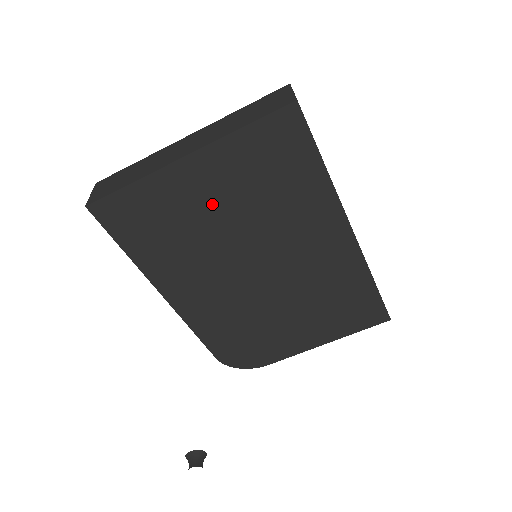
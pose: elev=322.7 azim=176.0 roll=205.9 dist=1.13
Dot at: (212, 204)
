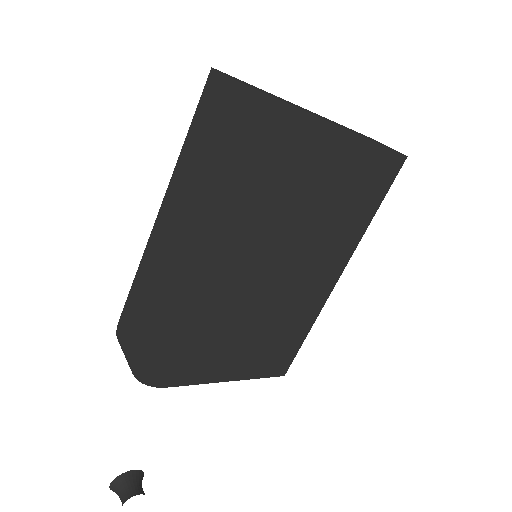
Dot at: (309, 181)
